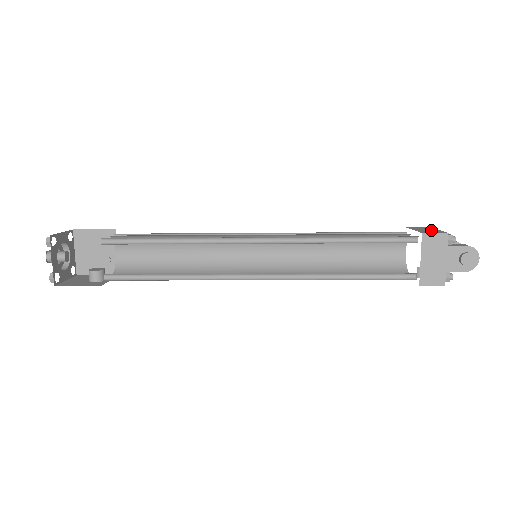
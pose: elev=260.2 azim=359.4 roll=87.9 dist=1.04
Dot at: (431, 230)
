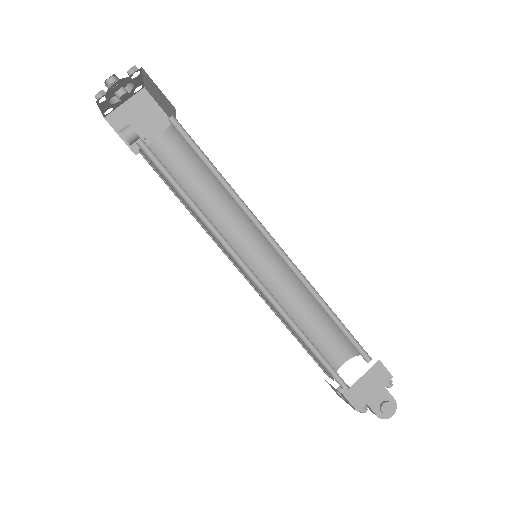
Dot at: occluded
